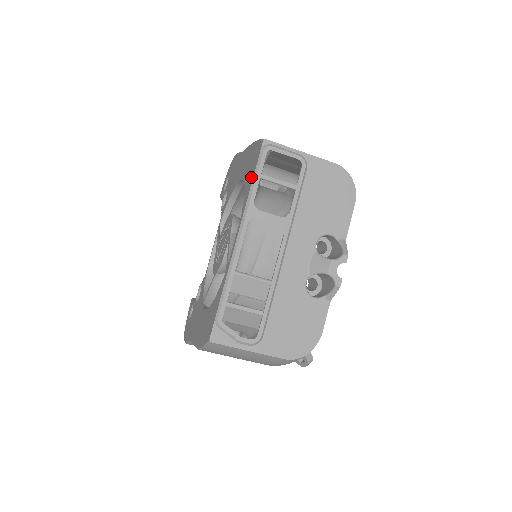
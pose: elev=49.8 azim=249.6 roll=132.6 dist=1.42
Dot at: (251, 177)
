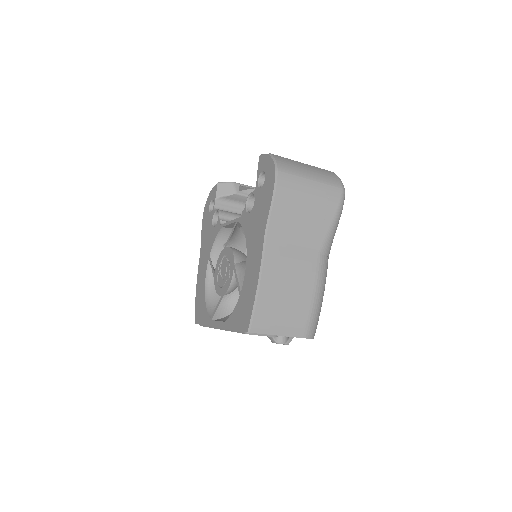
Dot at: (236, 323)
